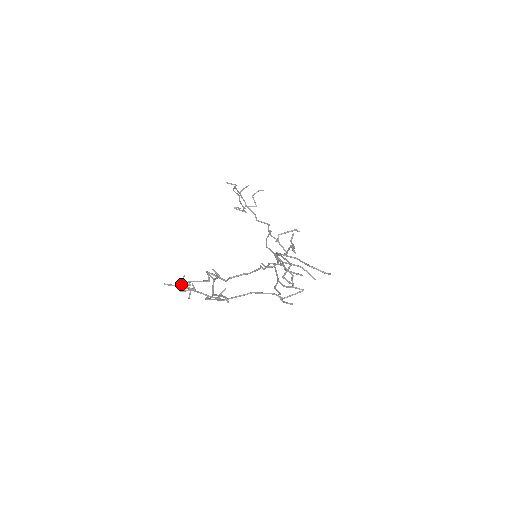
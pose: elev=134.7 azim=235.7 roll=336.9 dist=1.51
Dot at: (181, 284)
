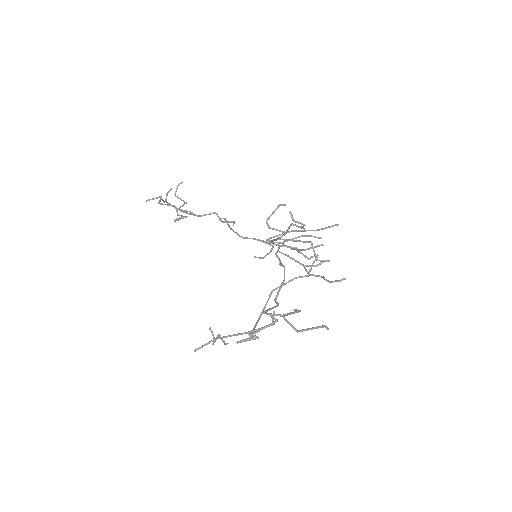
Dot at: occluded
